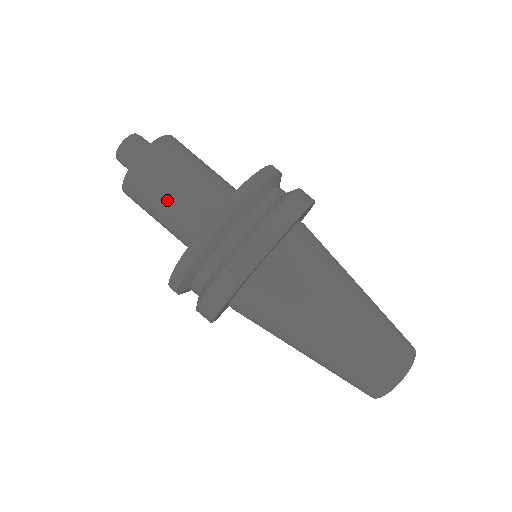
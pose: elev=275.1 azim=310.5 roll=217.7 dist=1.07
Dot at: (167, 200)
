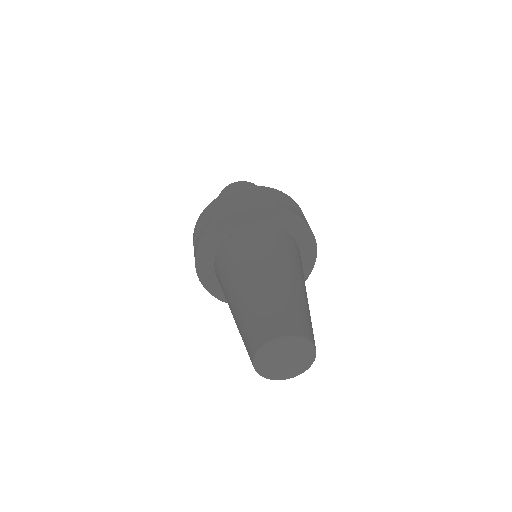
Dot at: occluded
